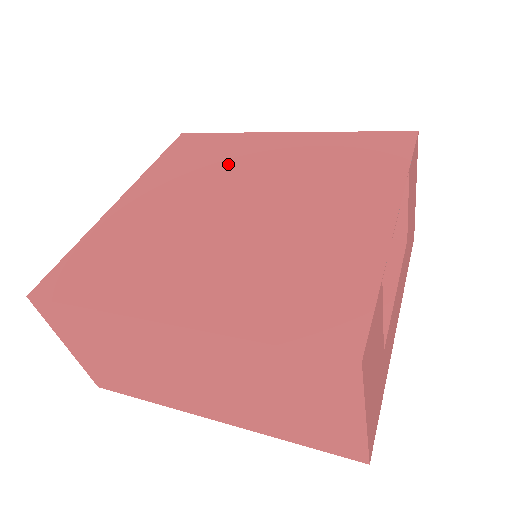
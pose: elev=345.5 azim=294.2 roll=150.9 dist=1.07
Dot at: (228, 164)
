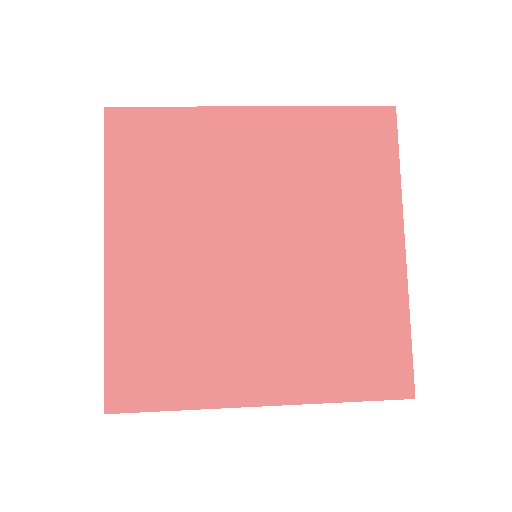
Dot at: (209, 178)
